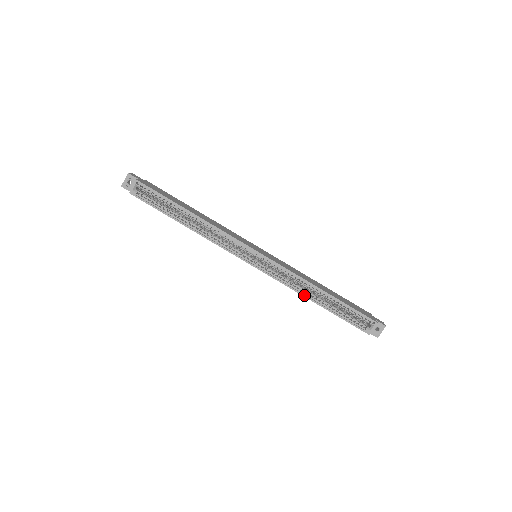
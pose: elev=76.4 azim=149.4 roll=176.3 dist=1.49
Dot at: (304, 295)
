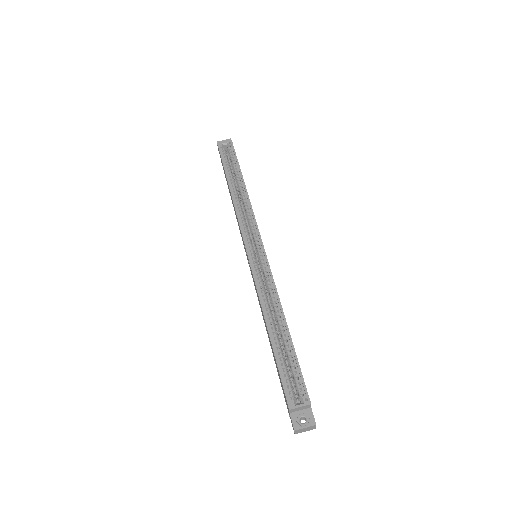
Dot at: (264, 310)
